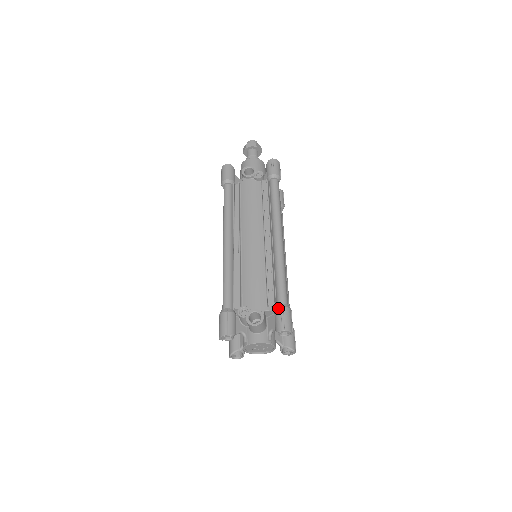
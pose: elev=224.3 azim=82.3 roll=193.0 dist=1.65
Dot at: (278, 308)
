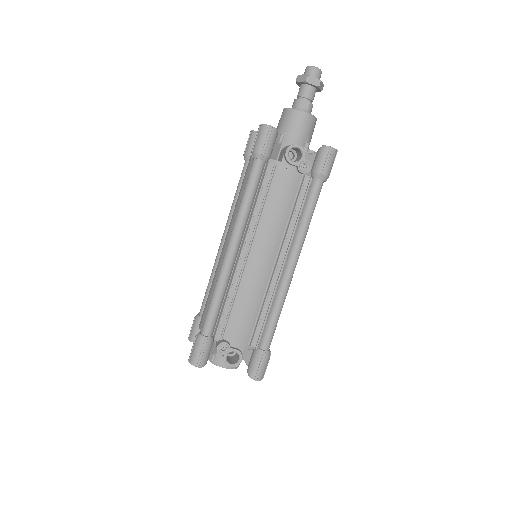
Dot at: (259, 355)
